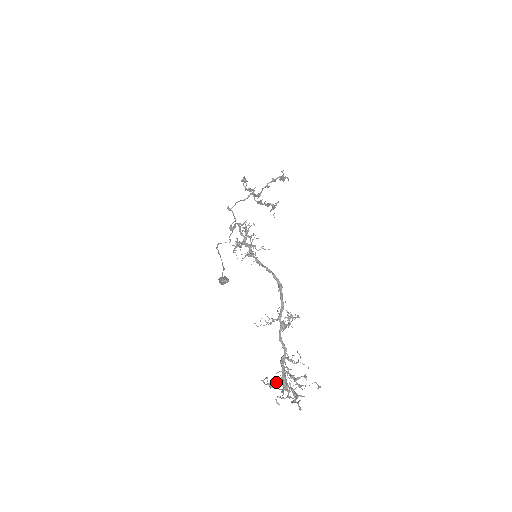
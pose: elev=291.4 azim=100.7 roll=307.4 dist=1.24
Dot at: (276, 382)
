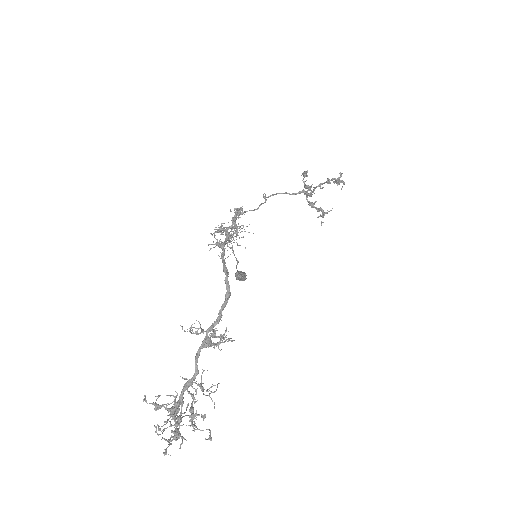
Dot at: (164, 406)
